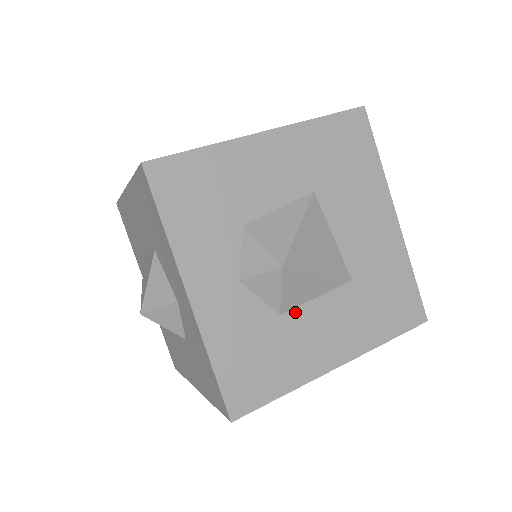
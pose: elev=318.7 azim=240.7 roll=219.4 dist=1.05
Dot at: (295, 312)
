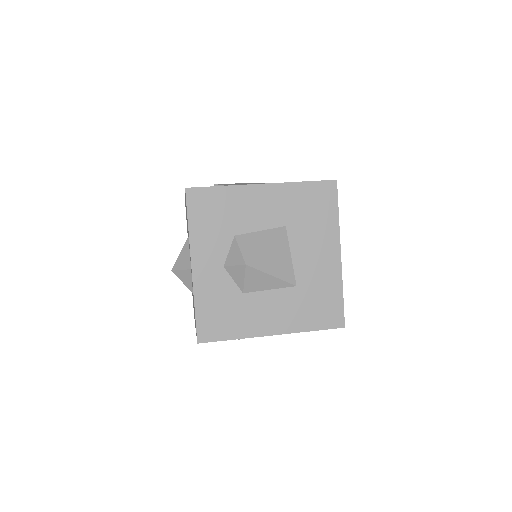
Dot at: (253, 294)
